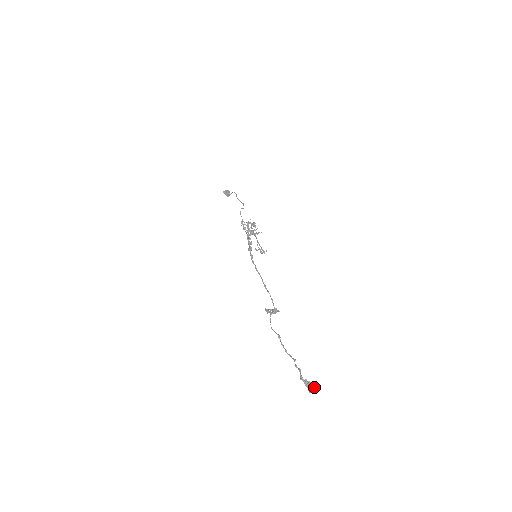
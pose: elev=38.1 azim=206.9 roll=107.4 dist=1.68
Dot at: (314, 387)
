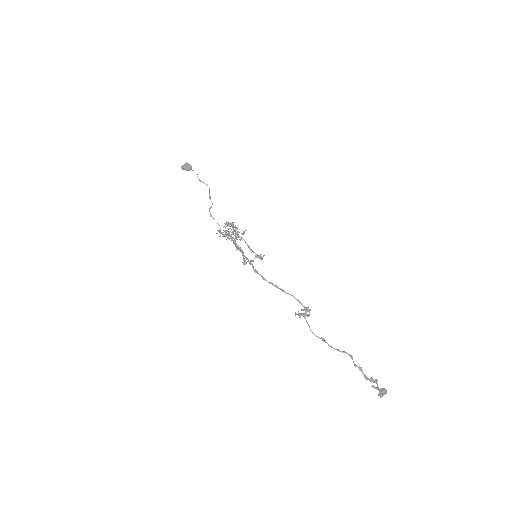
Dot at: (383, 388)
